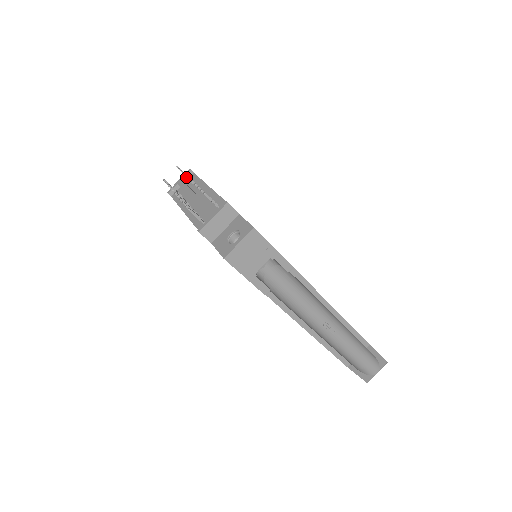
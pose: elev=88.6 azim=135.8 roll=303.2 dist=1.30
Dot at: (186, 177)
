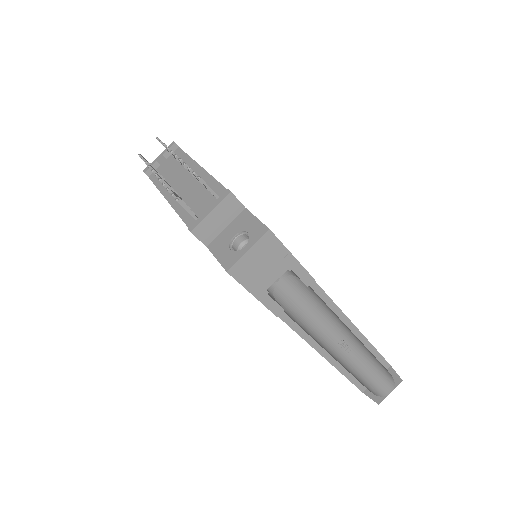
Dot at: (168, 152)
